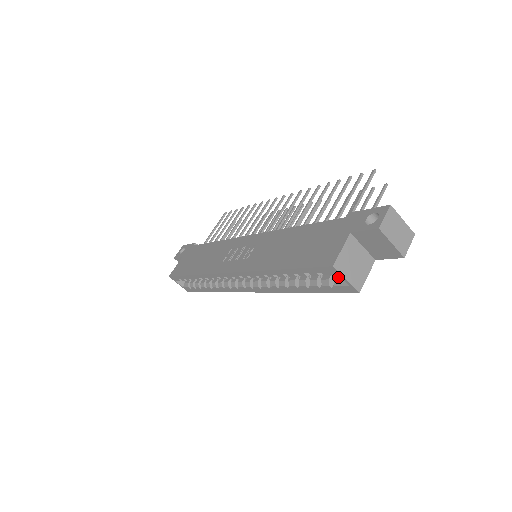
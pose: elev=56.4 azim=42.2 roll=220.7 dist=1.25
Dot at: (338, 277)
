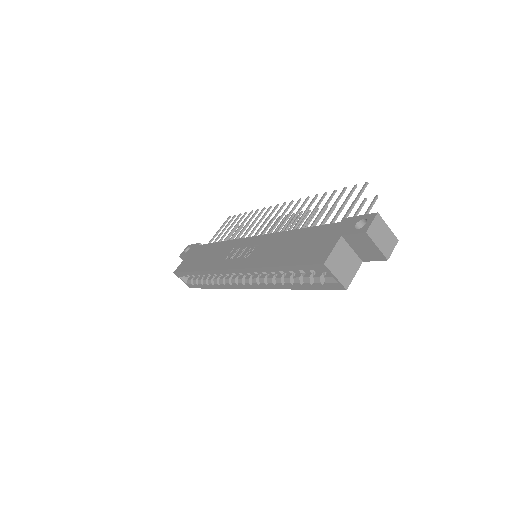
Dot at: (328, 275)
